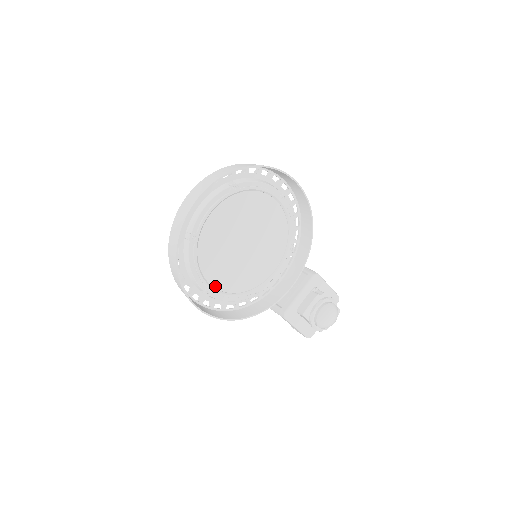
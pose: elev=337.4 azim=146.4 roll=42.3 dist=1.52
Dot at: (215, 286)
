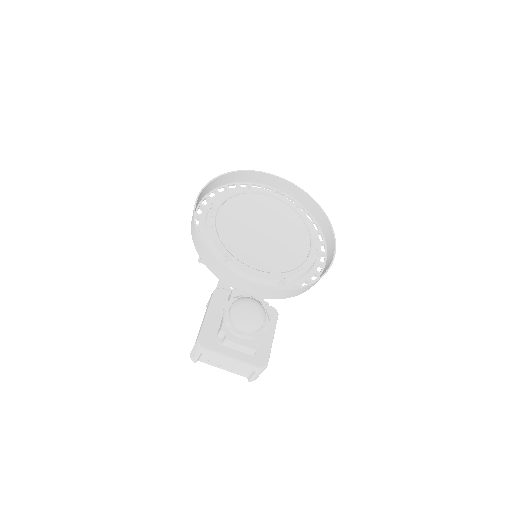
Dot at: (218, 216)
